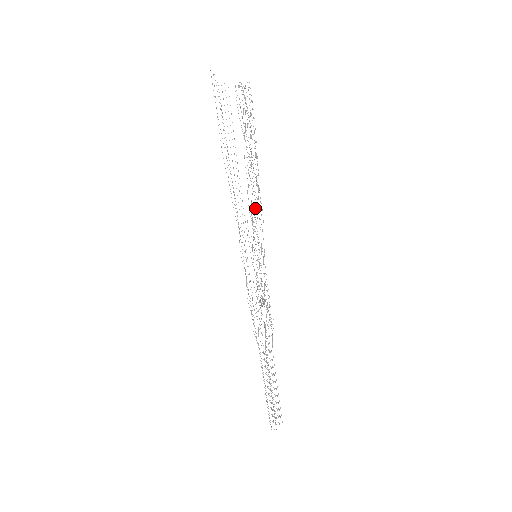
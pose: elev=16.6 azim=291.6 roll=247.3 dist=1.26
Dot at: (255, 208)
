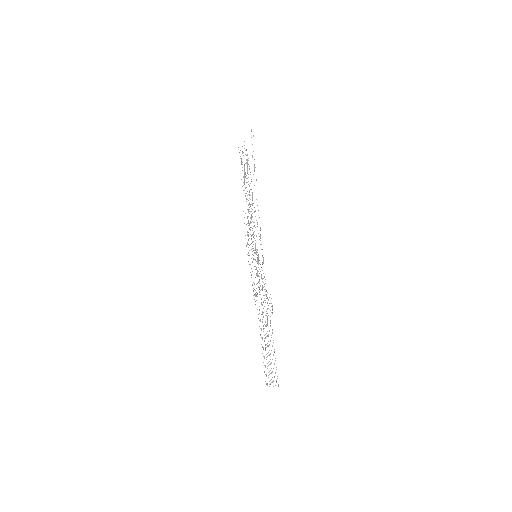
Dot at: occluded
